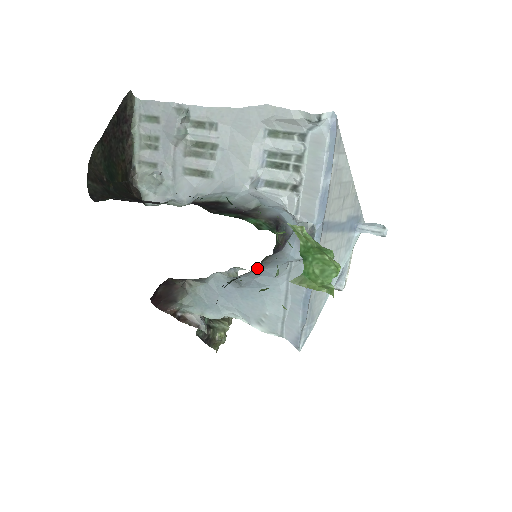
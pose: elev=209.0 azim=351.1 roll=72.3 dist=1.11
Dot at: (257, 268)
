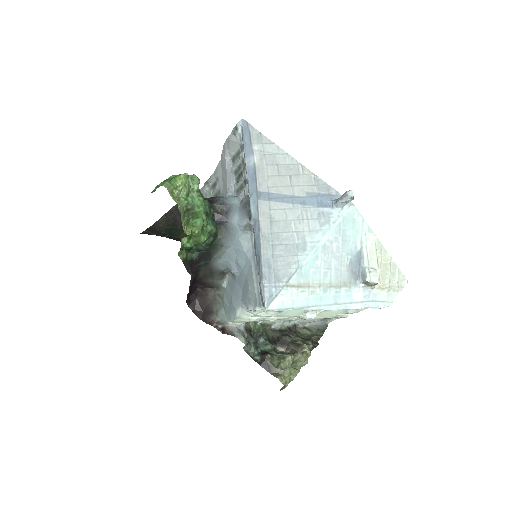
Dot at: (224, 246)
